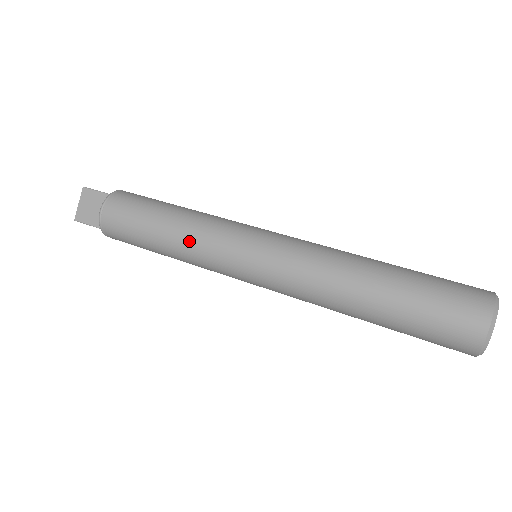
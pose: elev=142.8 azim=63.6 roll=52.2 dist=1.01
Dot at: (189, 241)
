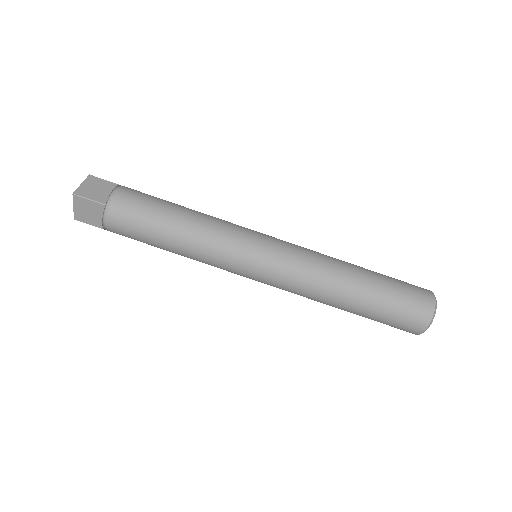
Dot at: (199, 257)
